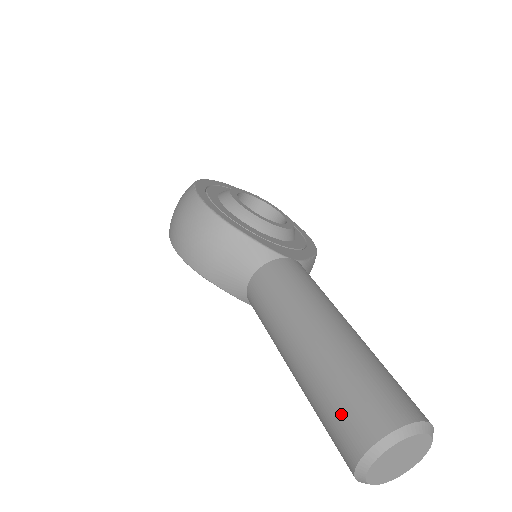
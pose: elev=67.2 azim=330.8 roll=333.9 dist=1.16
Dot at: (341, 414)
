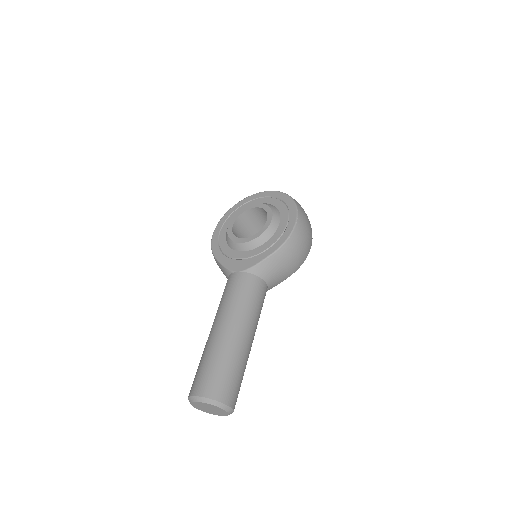
Dot at: occluded
